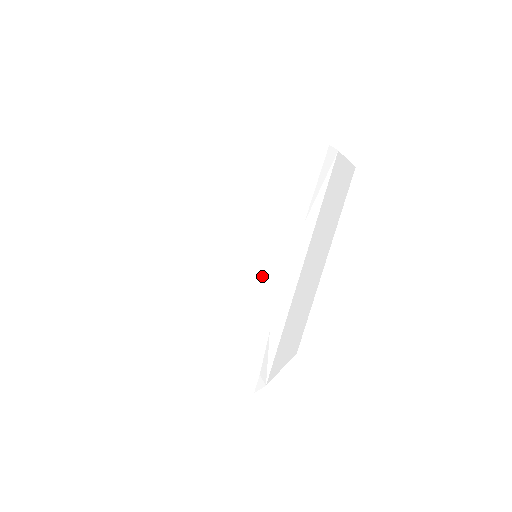
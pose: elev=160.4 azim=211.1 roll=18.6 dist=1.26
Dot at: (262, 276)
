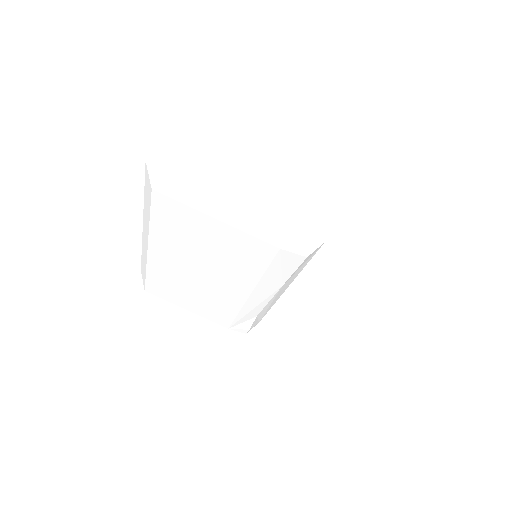
Dot at: (248, 300)
